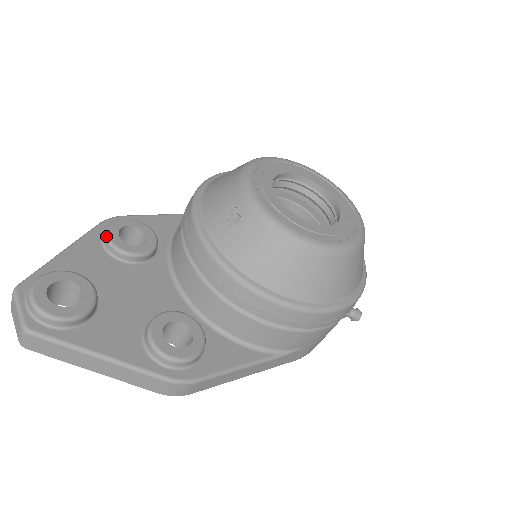
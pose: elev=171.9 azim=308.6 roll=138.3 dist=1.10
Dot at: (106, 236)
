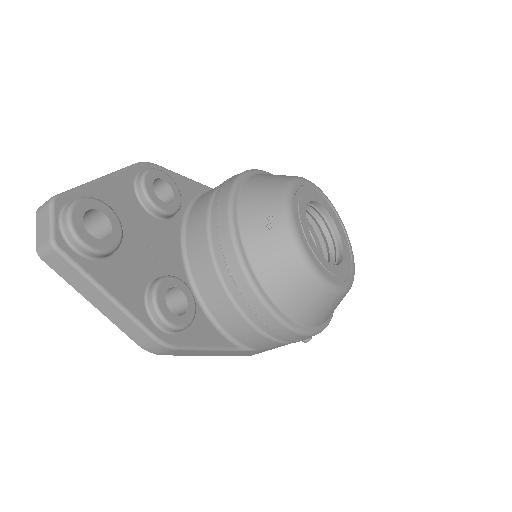
Dot at: (142, 181)
